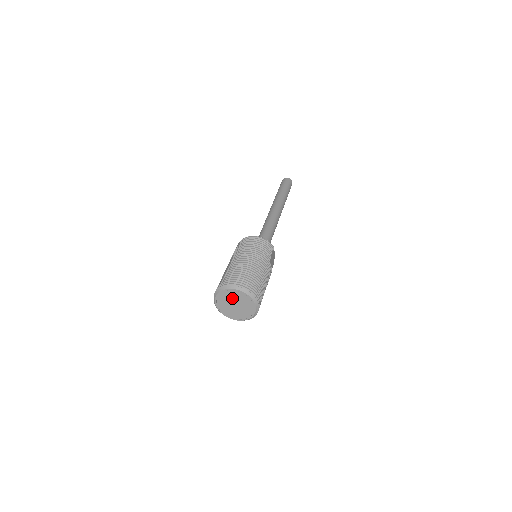
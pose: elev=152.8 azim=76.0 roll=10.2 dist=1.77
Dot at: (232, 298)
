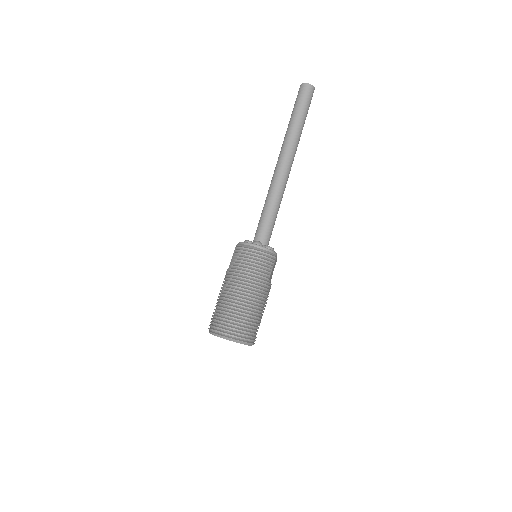
Dot at: occluded
